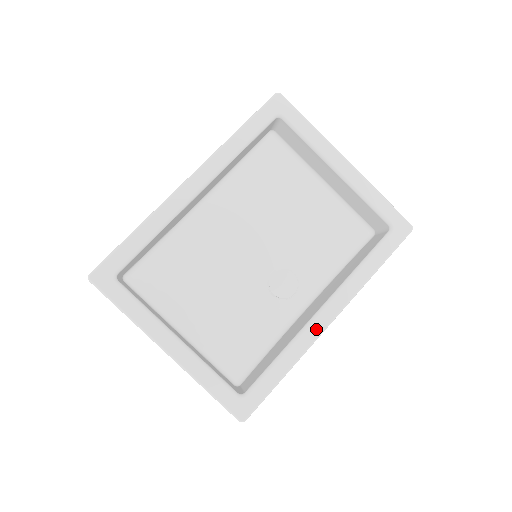
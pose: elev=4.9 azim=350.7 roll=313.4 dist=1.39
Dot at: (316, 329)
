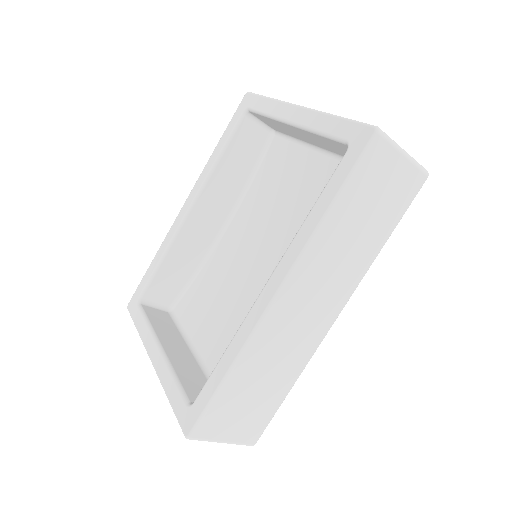
Dot at: (258, 309)
